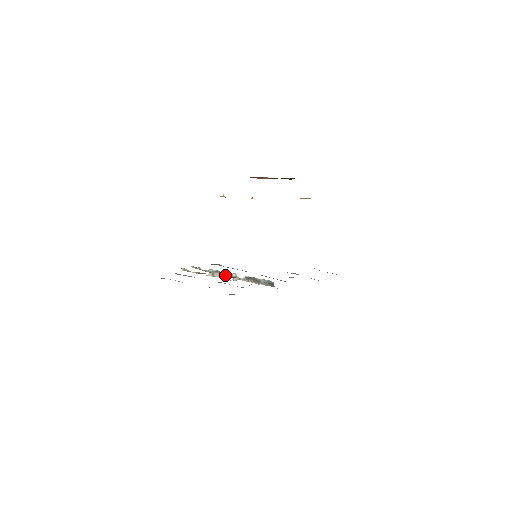
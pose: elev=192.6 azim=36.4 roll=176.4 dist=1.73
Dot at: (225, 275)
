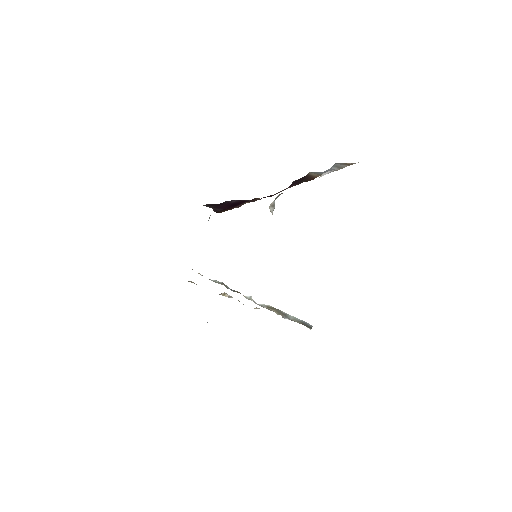
Dot at: (232, 290)
